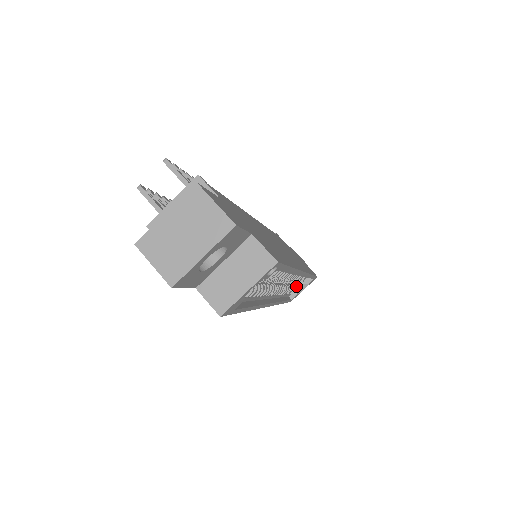
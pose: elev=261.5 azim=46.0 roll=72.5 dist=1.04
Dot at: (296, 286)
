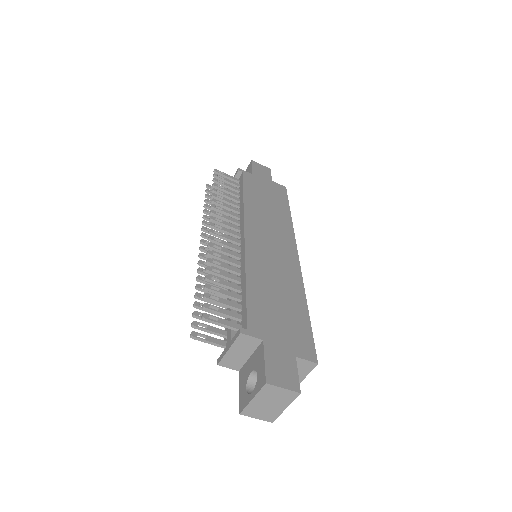
Dot at: occluded
